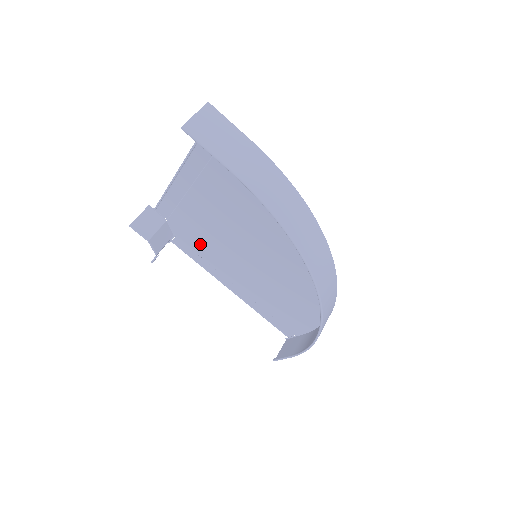
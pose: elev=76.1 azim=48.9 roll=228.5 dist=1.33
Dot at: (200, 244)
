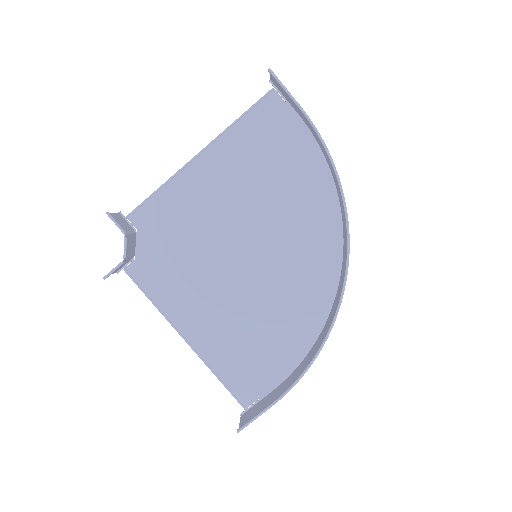
Dot at: (173, 262)
